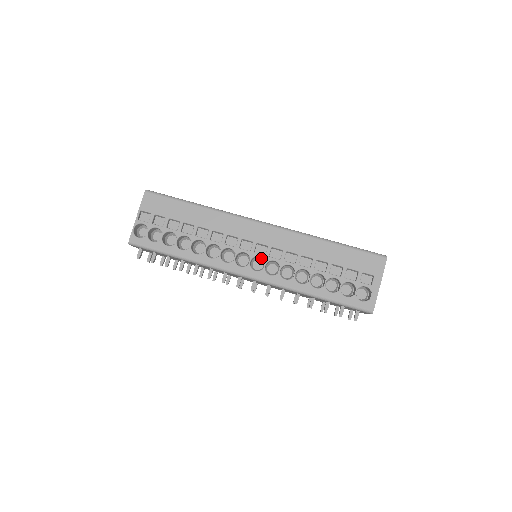
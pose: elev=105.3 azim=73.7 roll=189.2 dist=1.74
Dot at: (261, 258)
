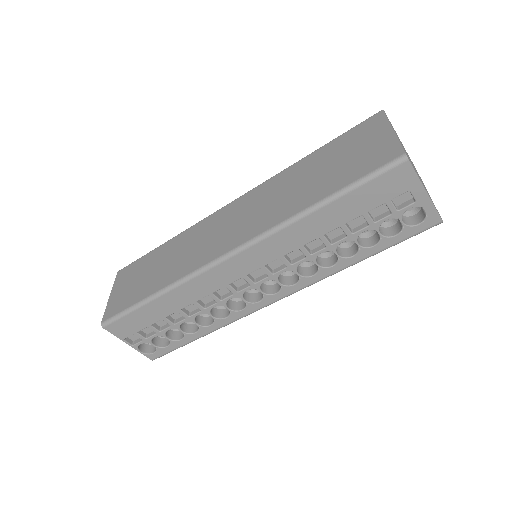
Dot at: occluded
